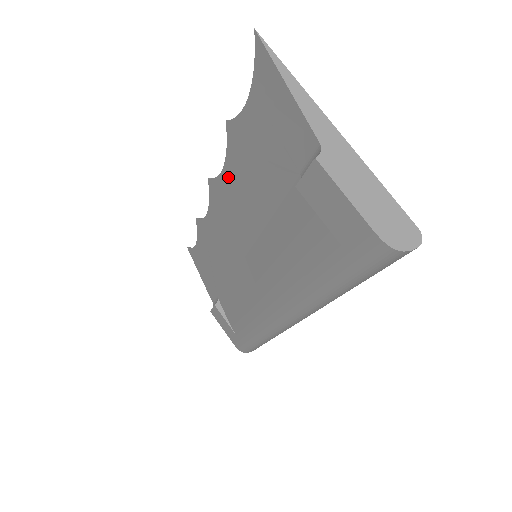
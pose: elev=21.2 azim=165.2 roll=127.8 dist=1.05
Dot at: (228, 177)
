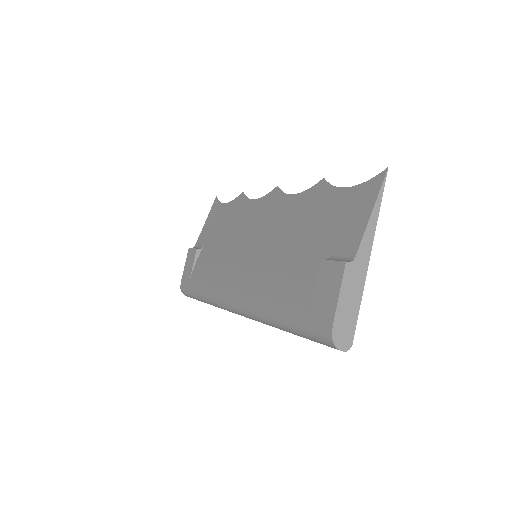
Dot at: (291, 202)
